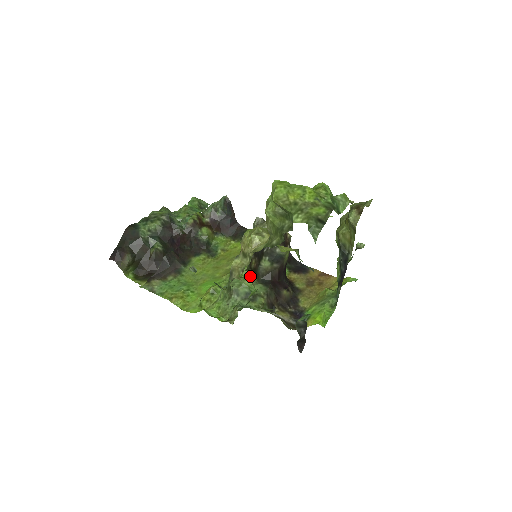
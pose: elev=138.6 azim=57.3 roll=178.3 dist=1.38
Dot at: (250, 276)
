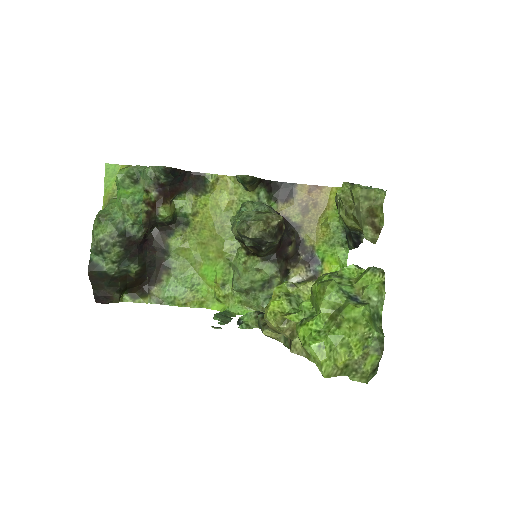
Dot at: (250, 255)
